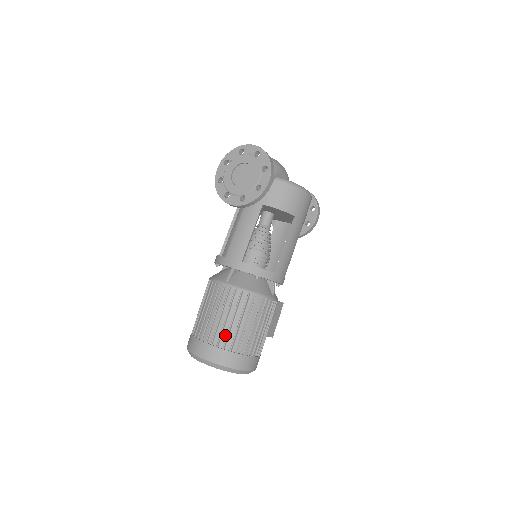
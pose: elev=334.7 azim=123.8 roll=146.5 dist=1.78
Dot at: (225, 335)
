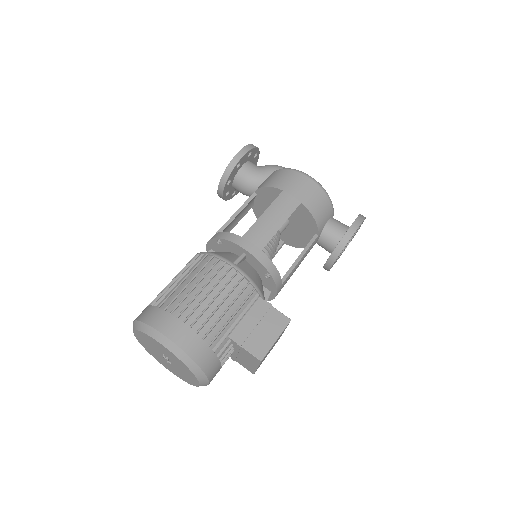
Dot at: (161, 295)
